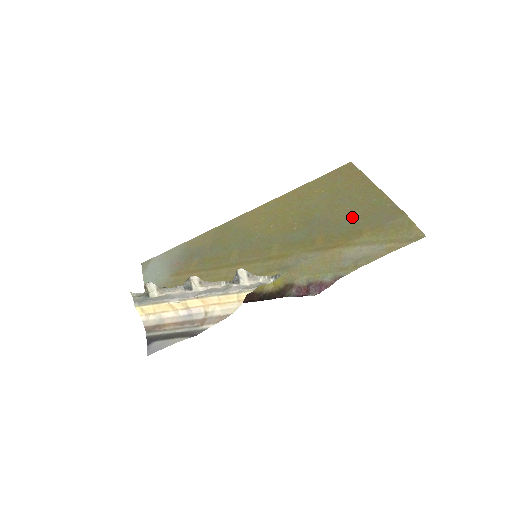
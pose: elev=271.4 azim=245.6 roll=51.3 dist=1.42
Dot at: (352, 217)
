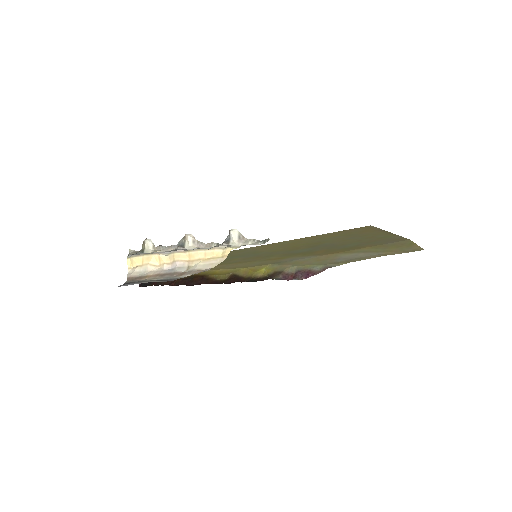
Dot at: (357, 242)
